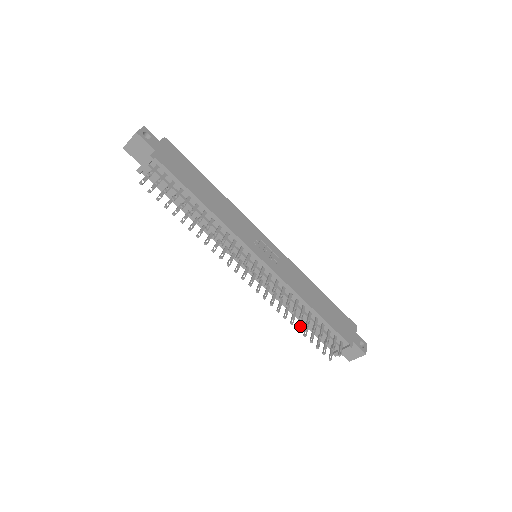
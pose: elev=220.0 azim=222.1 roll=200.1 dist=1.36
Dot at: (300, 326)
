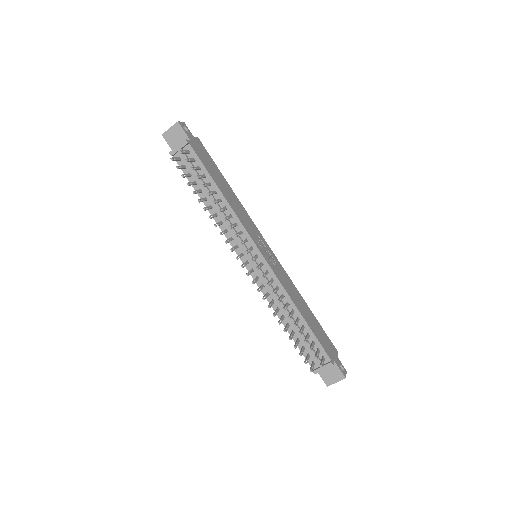
Dot at: (287, 329)
